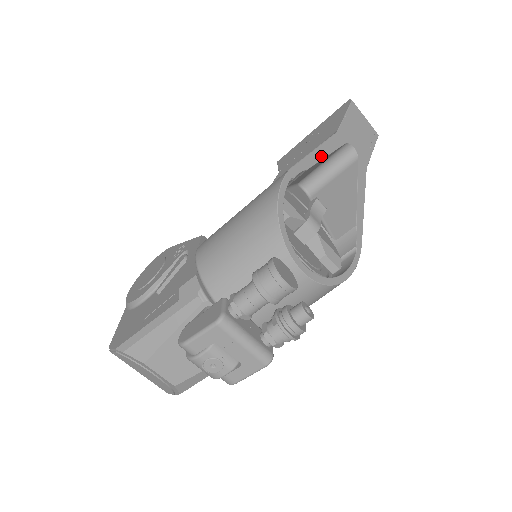
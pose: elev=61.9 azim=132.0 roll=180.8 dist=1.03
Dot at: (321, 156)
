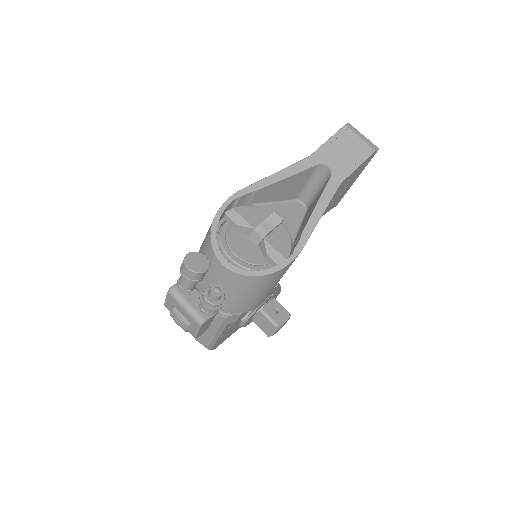
Dot at: (279, 178)
